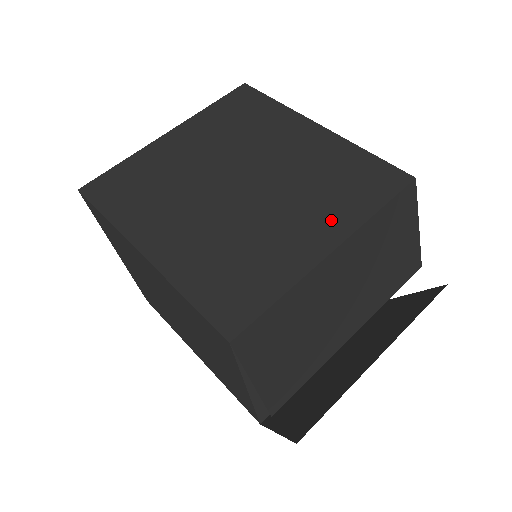
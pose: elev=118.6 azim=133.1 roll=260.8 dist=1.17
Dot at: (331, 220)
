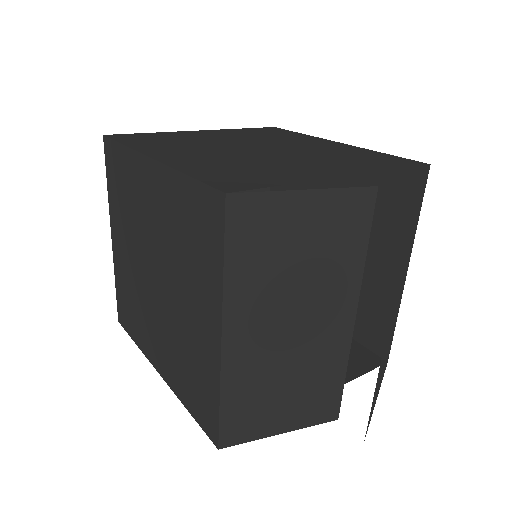
Dot at: (206, 297)
